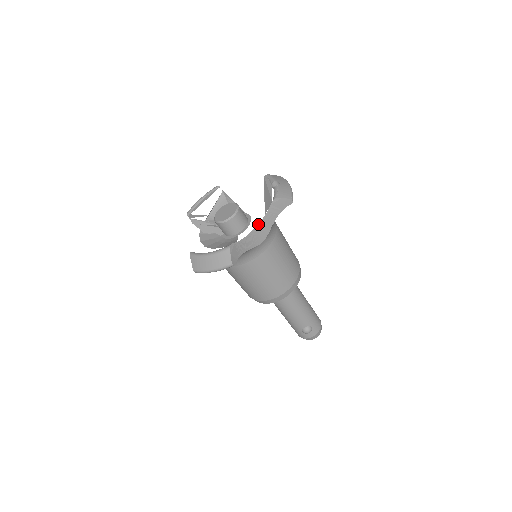
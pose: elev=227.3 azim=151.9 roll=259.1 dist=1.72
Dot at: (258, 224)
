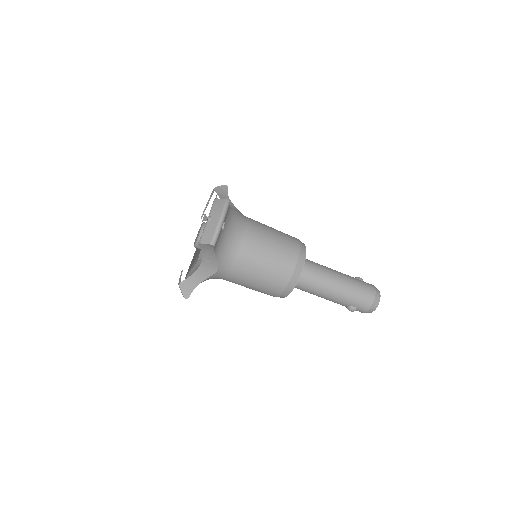
Dot at: (202, 260)
